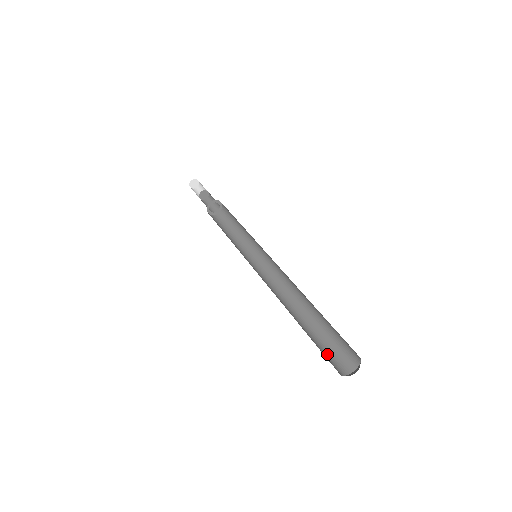
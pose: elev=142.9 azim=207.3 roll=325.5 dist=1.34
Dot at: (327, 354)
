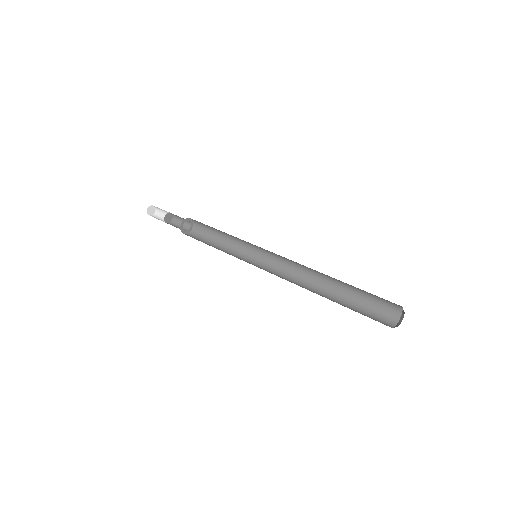
Dot at: occluded
